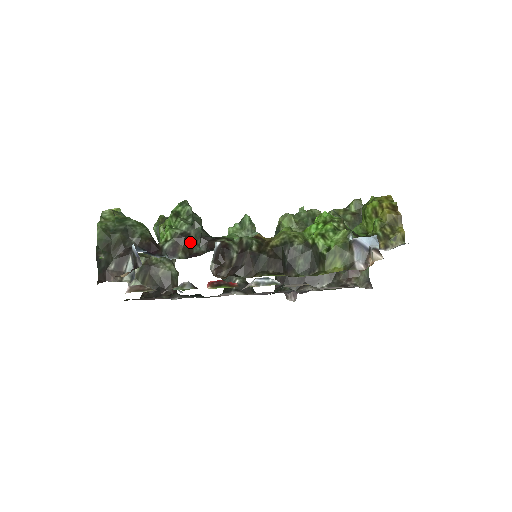
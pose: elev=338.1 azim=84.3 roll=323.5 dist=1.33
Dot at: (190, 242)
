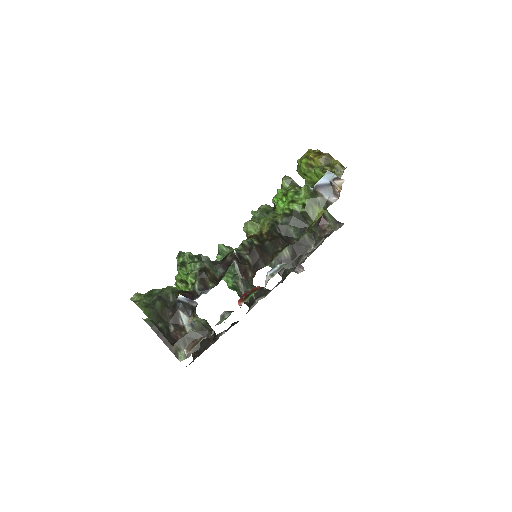
Dot at: (210, 273)
